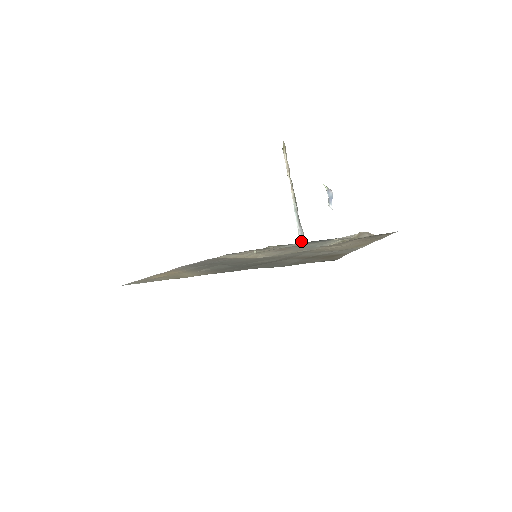
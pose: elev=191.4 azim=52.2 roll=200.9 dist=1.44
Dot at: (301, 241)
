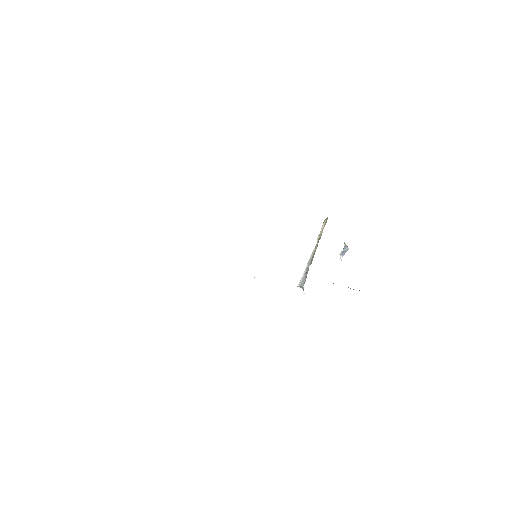
Dot at: (299, 286)
